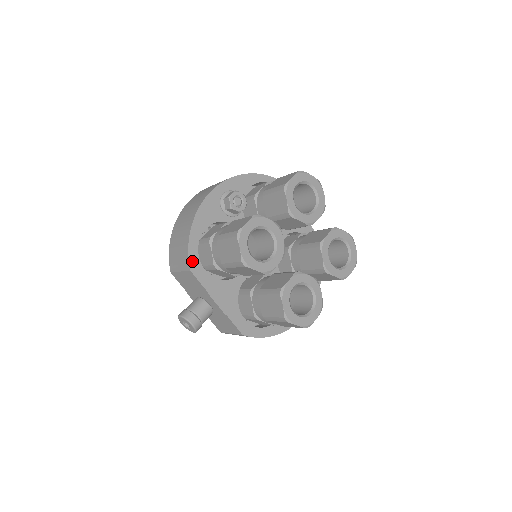
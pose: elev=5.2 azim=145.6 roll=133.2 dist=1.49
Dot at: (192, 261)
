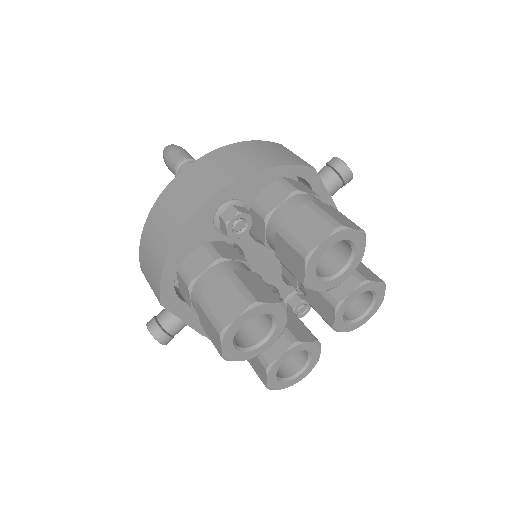
Dot at: (165, 295)
